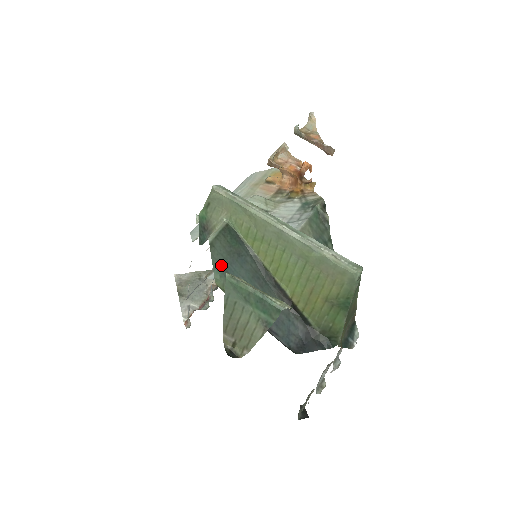
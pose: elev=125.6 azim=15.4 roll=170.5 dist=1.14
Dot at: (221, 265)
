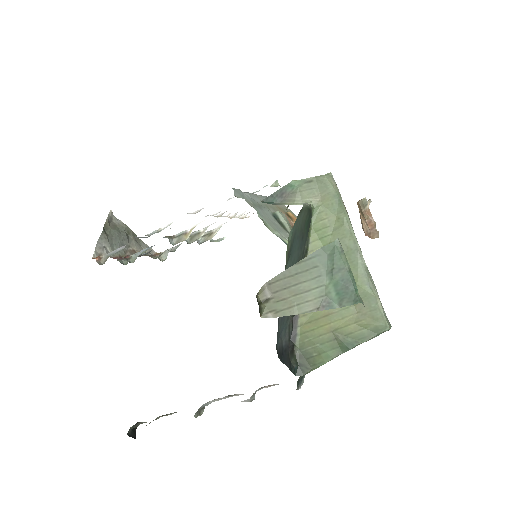
Dot at: (295, 231)
